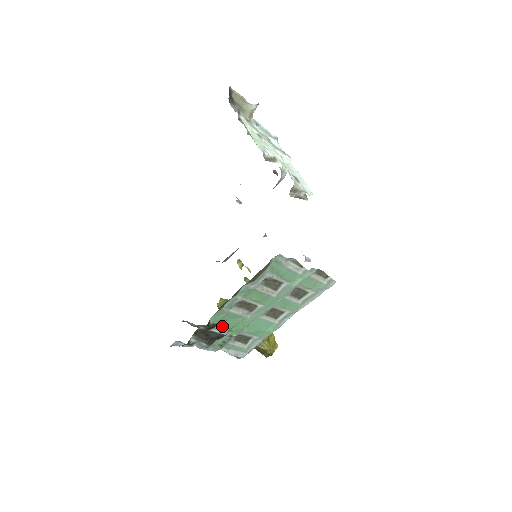
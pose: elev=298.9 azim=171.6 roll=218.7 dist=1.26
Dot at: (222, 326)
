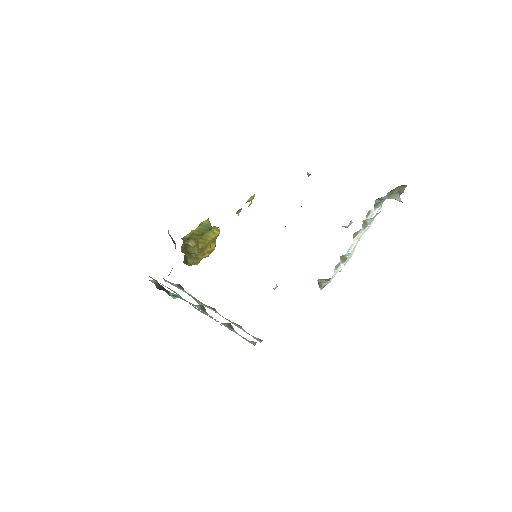
Dot at: (178, 295)
